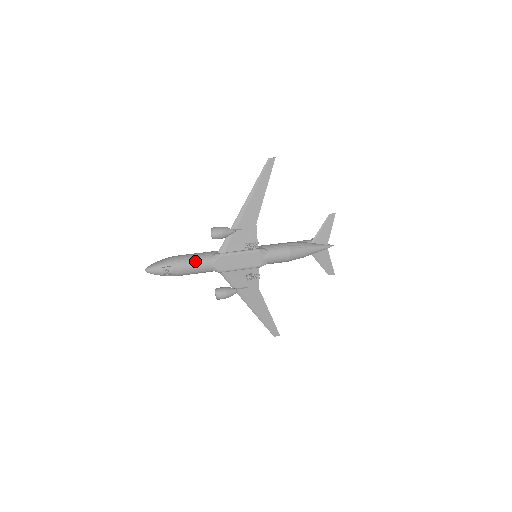
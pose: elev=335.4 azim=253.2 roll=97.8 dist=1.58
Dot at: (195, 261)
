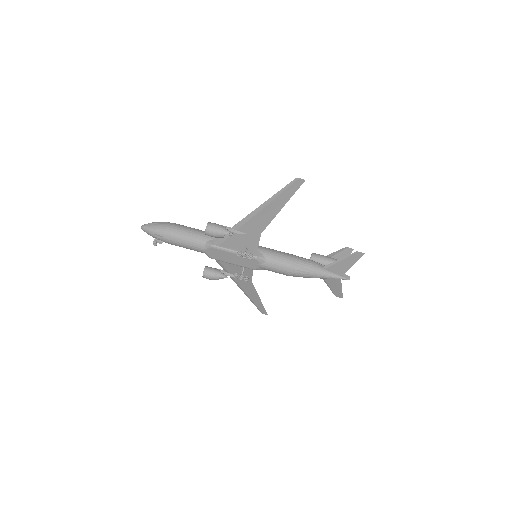
Dot at: (187, 241)
